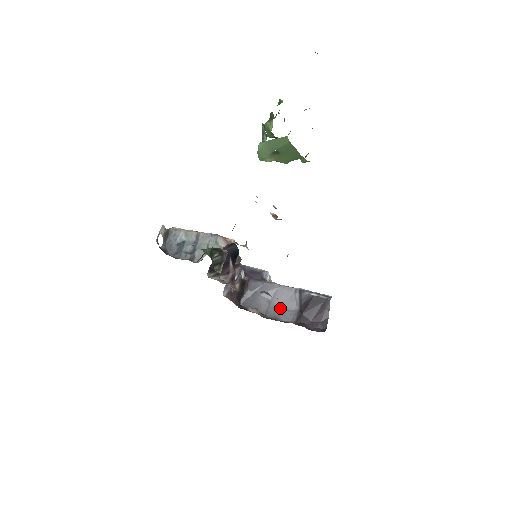
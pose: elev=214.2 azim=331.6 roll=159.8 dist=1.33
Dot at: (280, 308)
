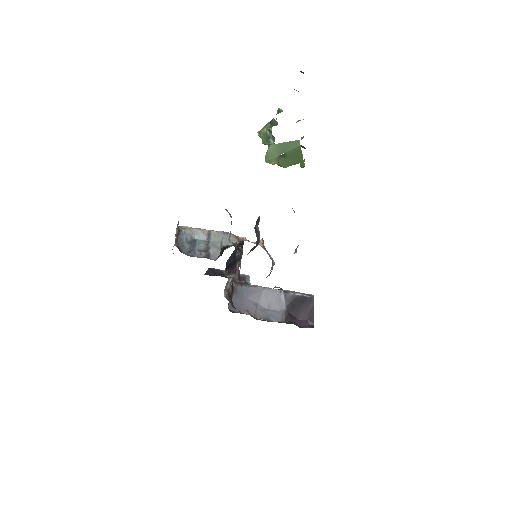
Dot at: (267, 310)
